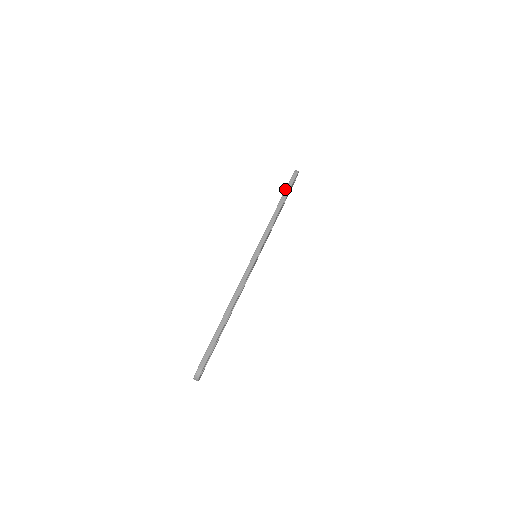
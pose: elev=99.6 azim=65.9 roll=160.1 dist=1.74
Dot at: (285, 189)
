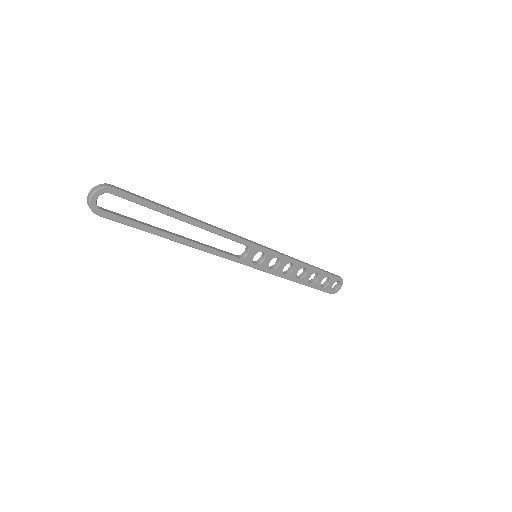
Dot at: (322, 269)
